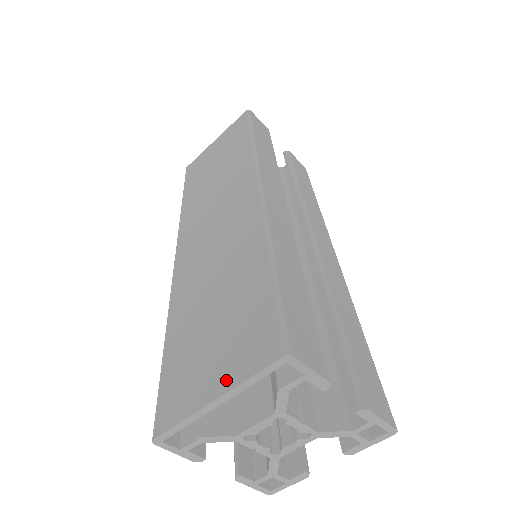
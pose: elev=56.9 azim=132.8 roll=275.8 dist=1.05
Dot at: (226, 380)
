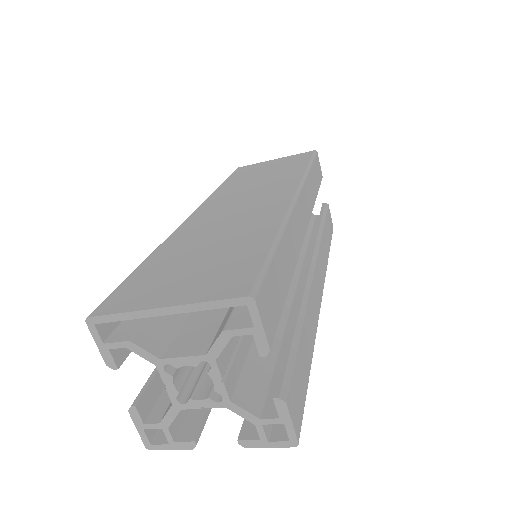
Dot at: (185, 297)
